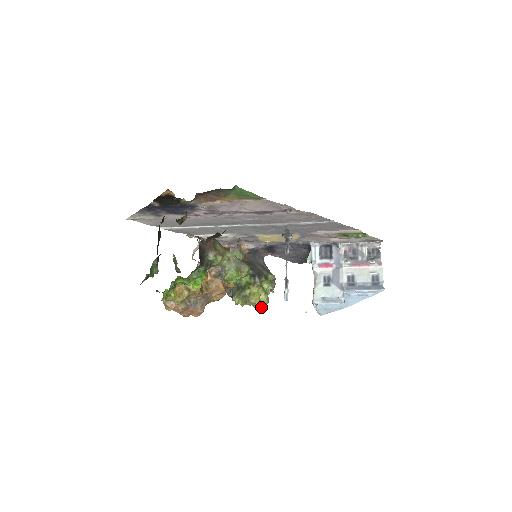
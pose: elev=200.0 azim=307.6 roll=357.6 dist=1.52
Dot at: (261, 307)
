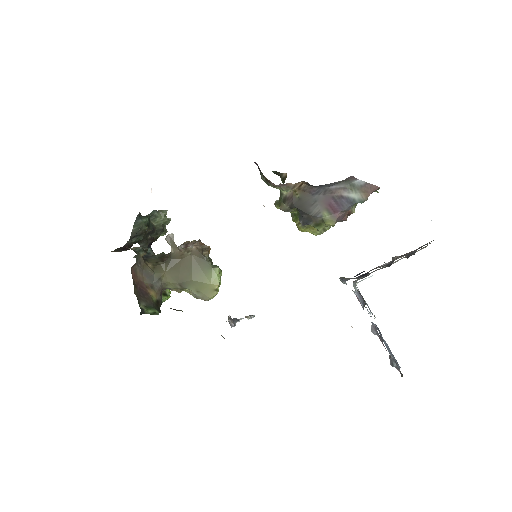
Dot at: occluded
